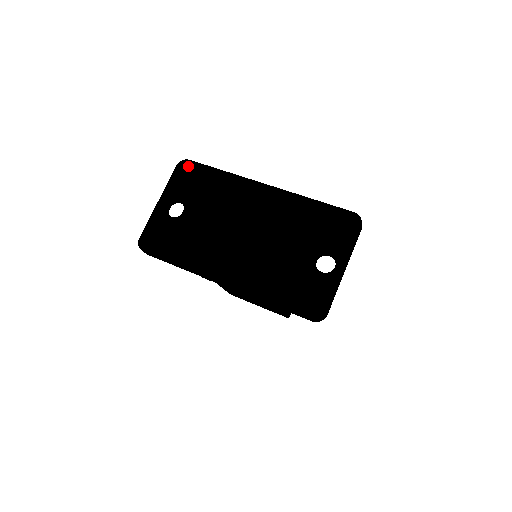
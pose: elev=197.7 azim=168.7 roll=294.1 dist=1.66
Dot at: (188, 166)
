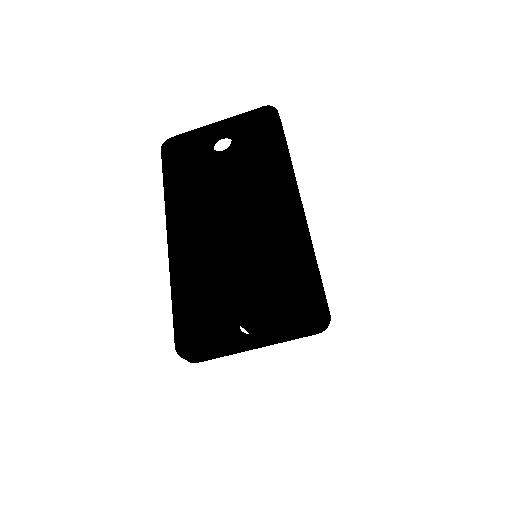
Dot at: (269, 115)
